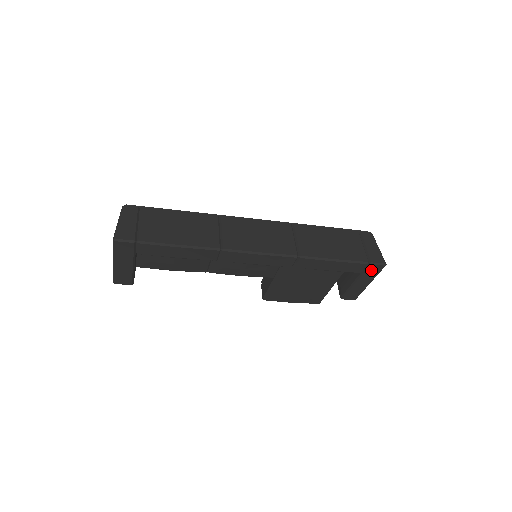
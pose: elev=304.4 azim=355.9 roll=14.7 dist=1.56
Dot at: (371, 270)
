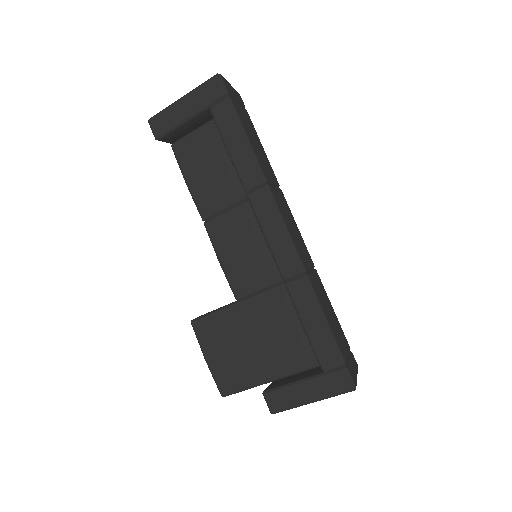
Dot at: (336, 379)
